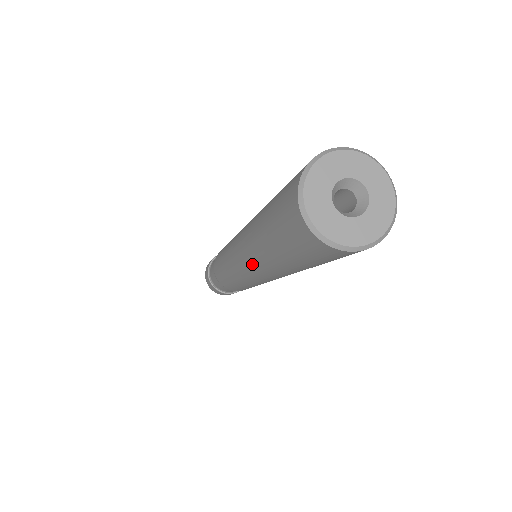
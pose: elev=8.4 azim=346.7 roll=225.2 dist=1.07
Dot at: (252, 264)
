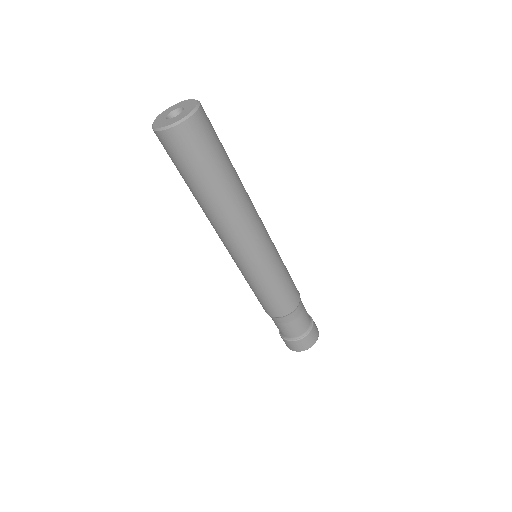
Dot at: (212, 225)
